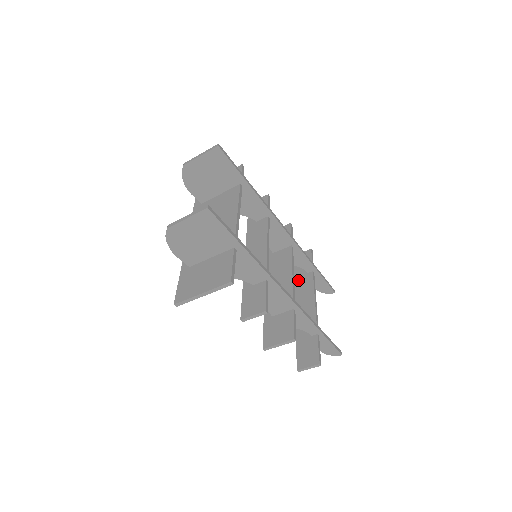
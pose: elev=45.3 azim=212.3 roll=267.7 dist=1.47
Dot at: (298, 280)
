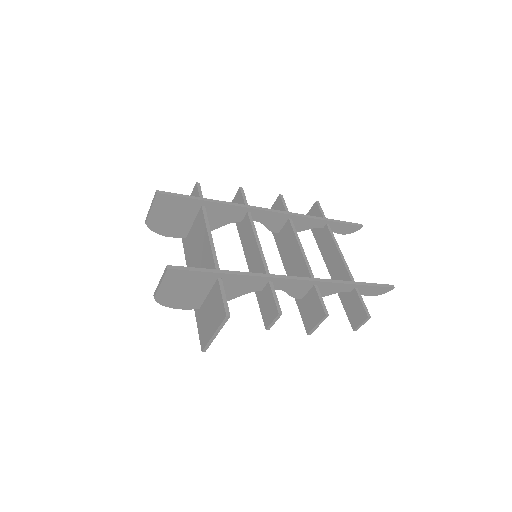
Dot at: (319, 239)
